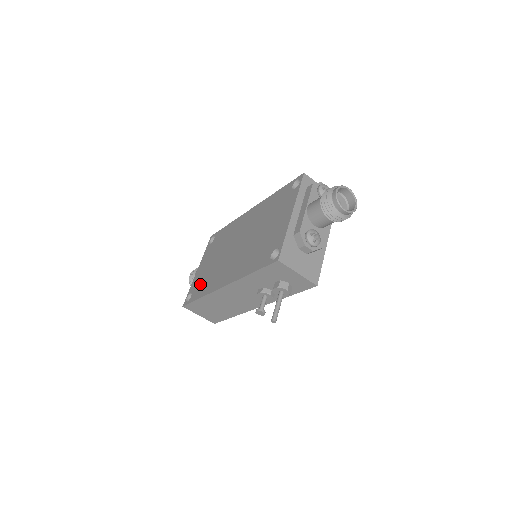
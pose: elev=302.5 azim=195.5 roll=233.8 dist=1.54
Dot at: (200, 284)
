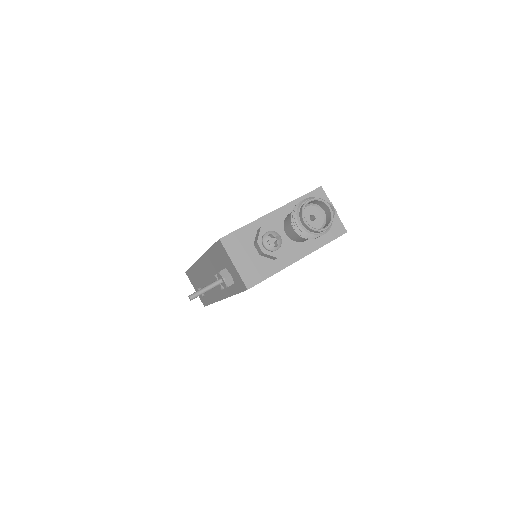
Dot at: occluded
